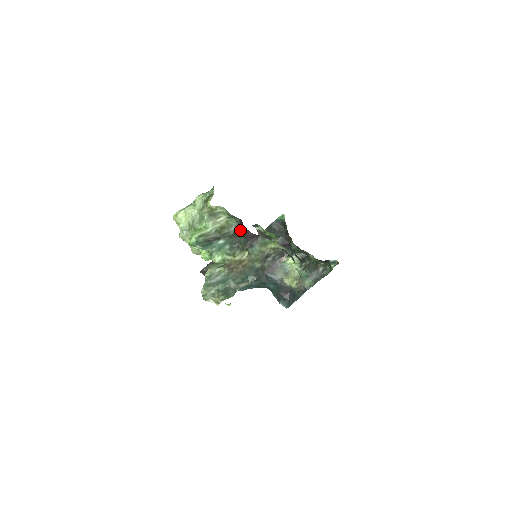
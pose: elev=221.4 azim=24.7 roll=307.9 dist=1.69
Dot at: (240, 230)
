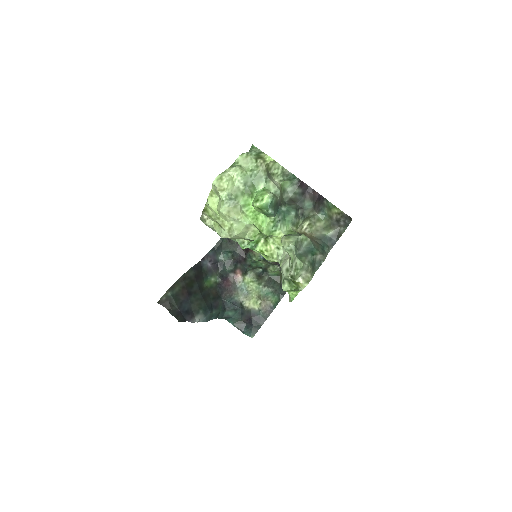
Dot at: (301, 193)
